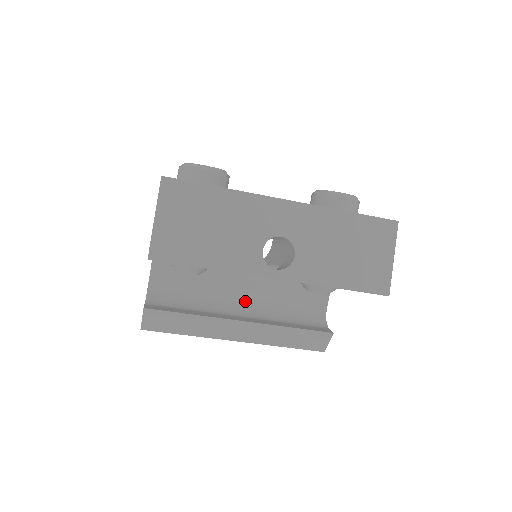
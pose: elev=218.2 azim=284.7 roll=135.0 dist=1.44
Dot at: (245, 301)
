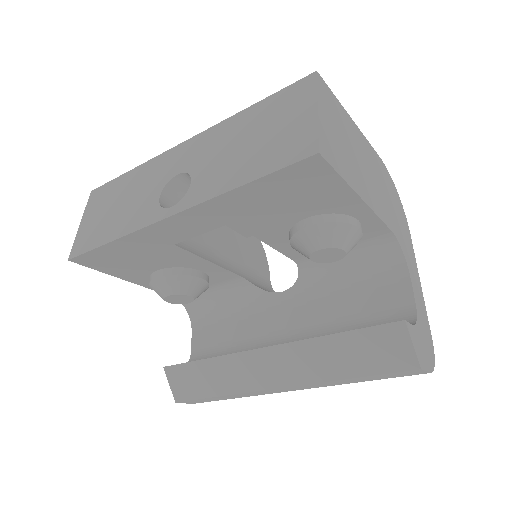
Dot at: (292, 335)
